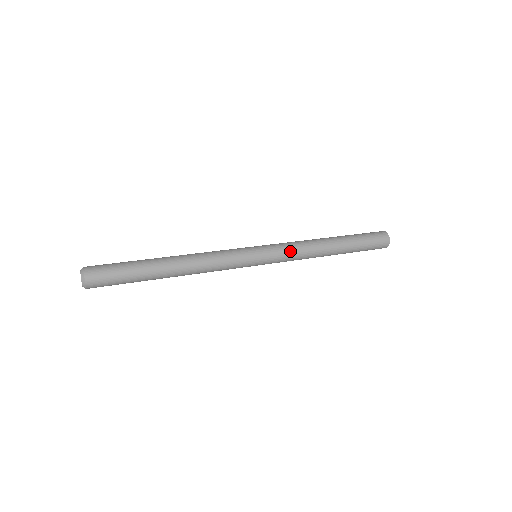
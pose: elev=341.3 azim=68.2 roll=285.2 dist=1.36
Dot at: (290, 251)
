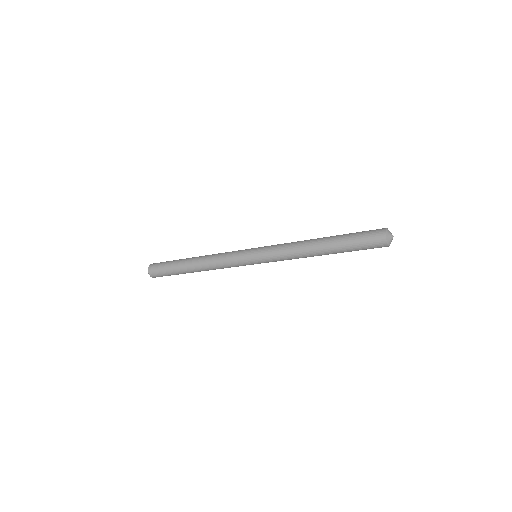
Dot at: (280, 244)
